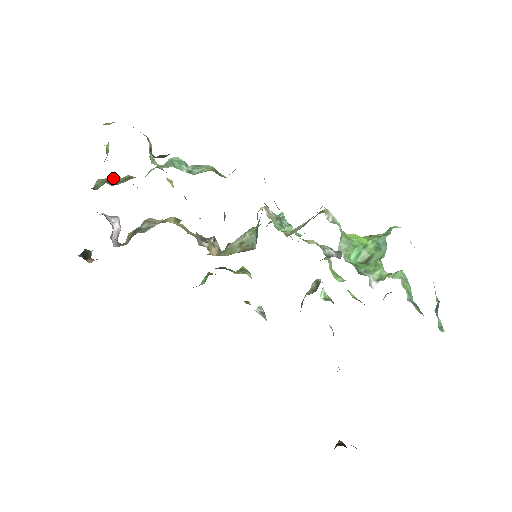
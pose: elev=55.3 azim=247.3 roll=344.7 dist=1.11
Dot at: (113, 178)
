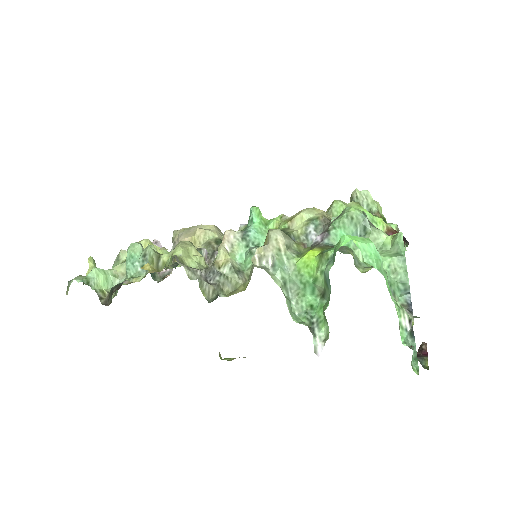
Dot at: (119, 258)
